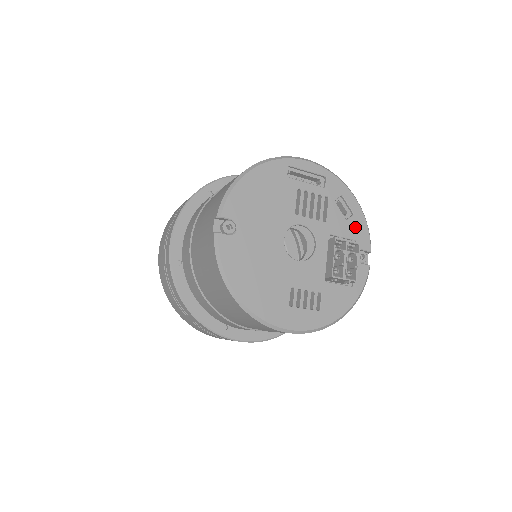
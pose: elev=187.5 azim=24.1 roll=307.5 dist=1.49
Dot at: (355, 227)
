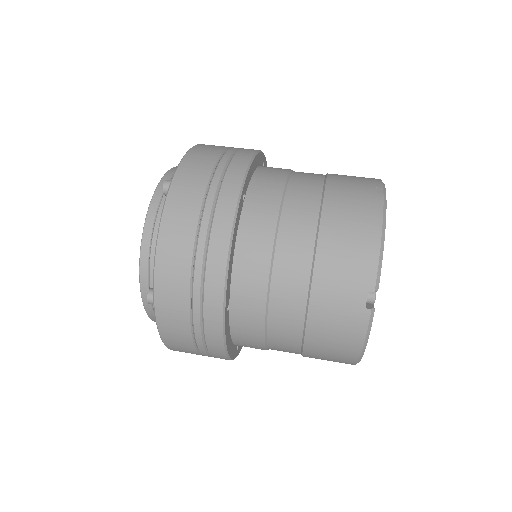
Dot at: occluded
